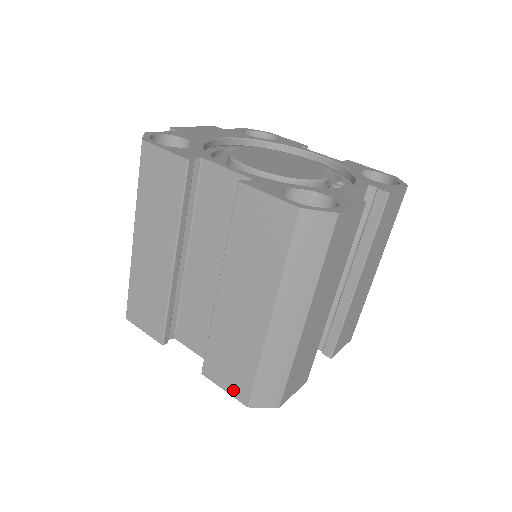
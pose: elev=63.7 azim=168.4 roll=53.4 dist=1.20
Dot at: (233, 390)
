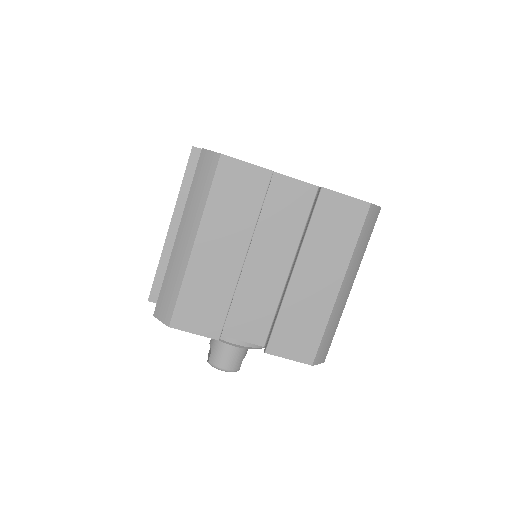
Dot at: (299, 356)
